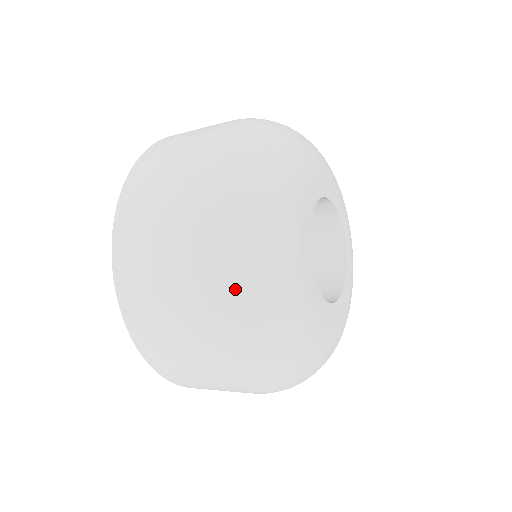
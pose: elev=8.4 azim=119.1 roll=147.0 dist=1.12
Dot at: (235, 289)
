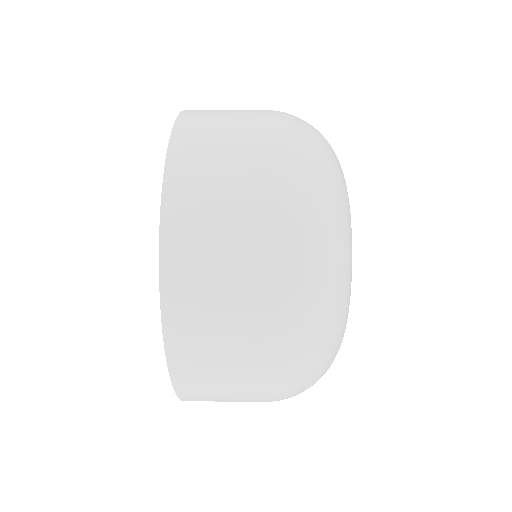
Dot at: (319, 308)
